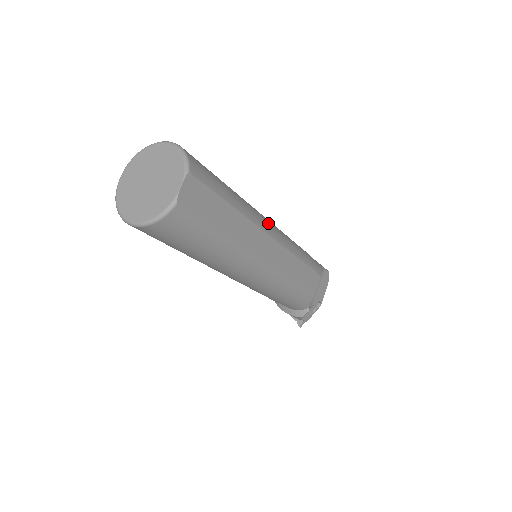
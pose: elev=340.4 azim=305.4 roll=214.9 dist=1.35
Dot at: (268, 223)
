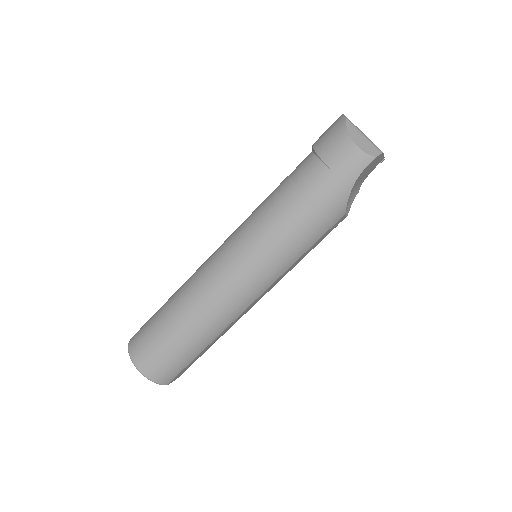
Dot at: (238, 304)
